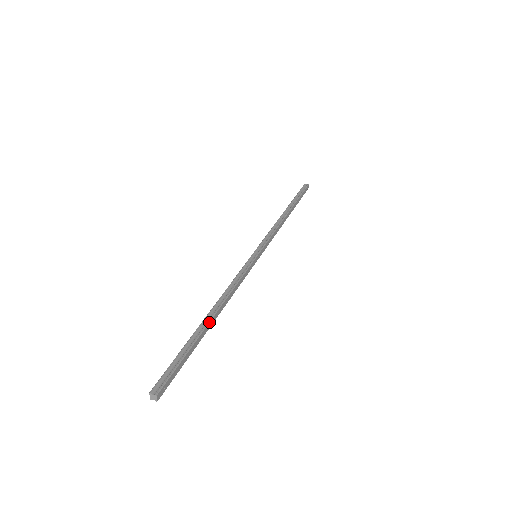
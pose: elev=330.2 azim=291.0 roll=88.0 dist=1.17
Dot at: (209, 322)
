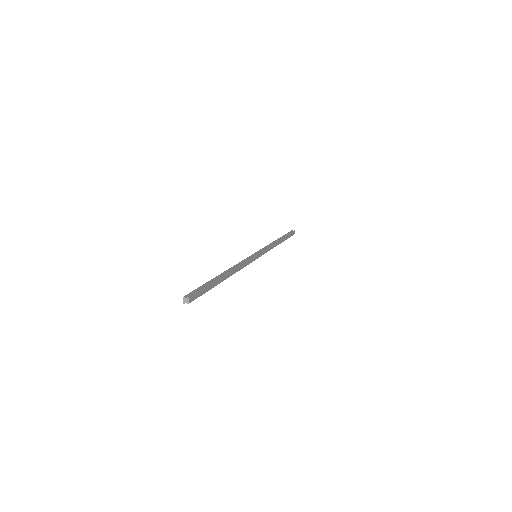
Dot at: (223, 276)
